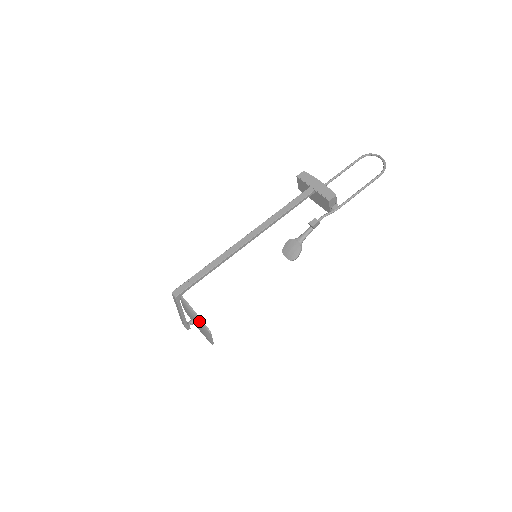
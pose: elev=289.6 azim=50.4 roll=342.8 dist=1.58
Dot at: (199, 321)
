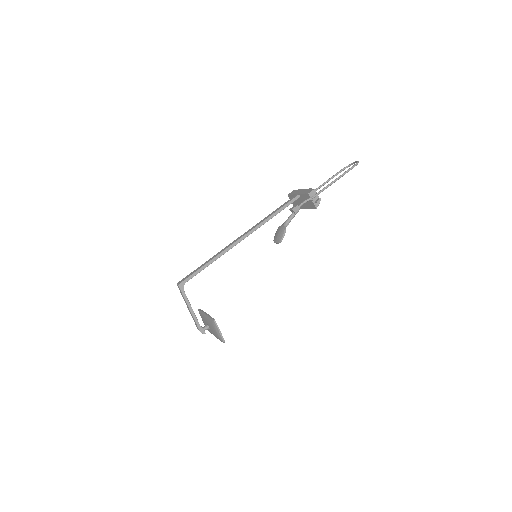
Dot at: (208, 318)
